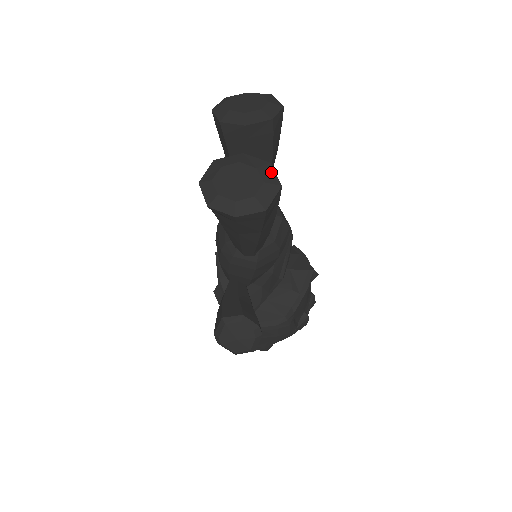
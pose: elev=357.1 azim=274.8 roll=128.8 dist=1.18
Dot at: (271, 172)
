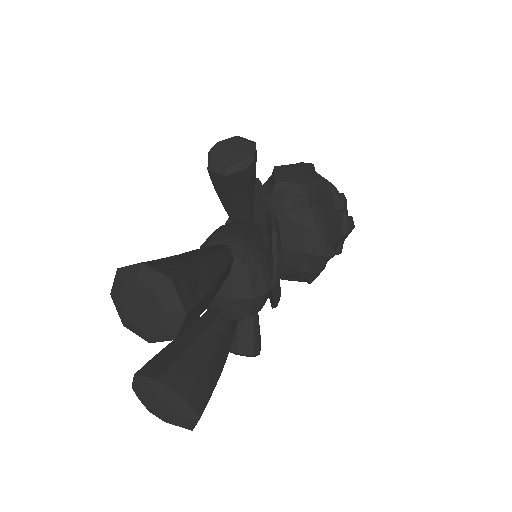
Dot at: (186, 407)
